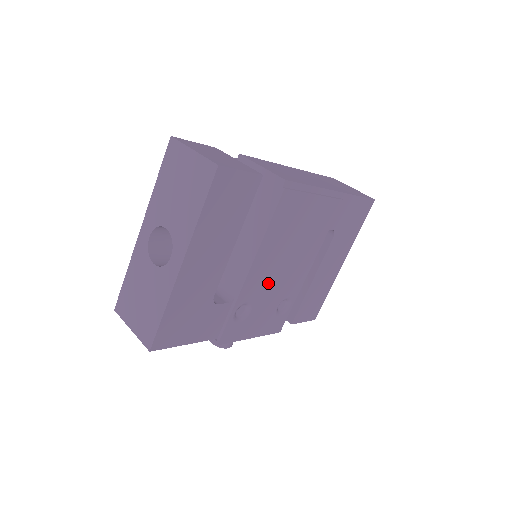
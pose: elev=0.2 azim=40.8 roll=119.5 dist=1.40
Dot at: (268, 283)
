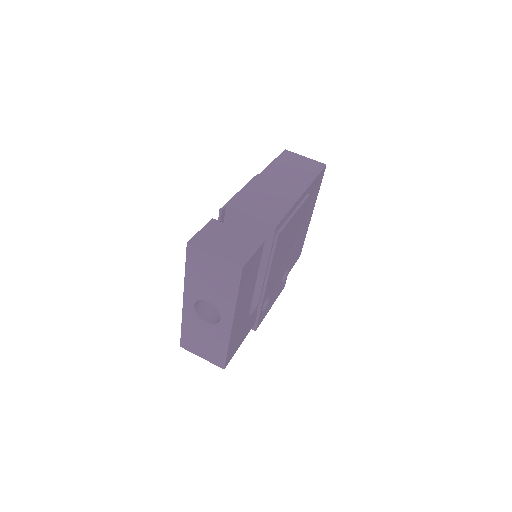
Dot at: (276, 278)
